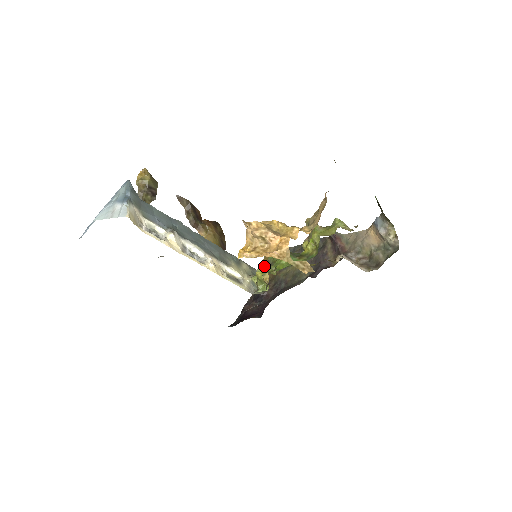
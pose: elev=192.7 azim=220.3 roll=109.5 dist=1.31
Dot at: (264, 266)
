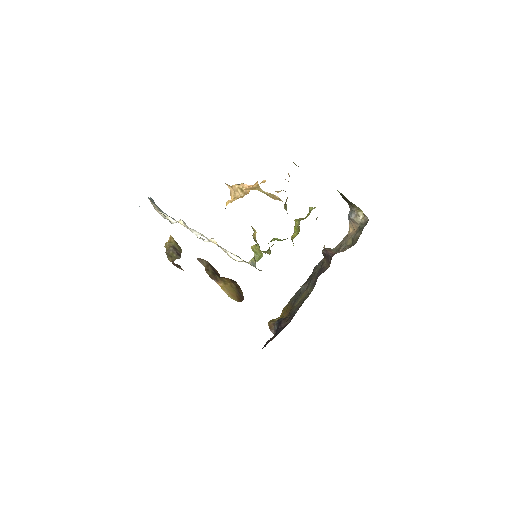
Dot at: occluded
